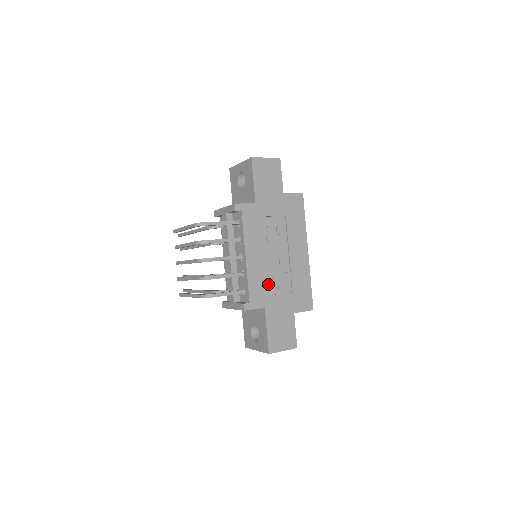
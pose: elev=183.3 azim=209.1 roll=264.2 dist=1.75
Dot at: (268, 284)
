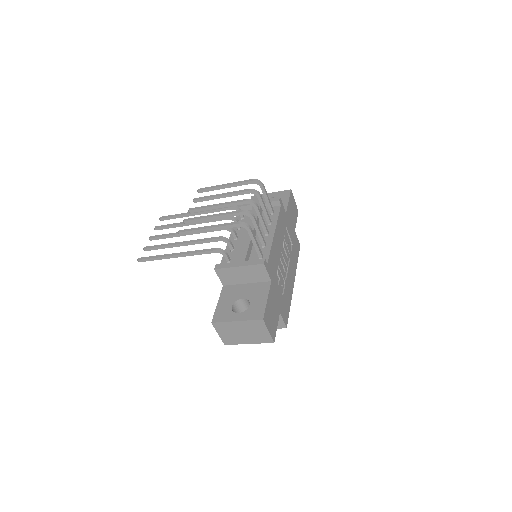
Dot at: (277, 269)
